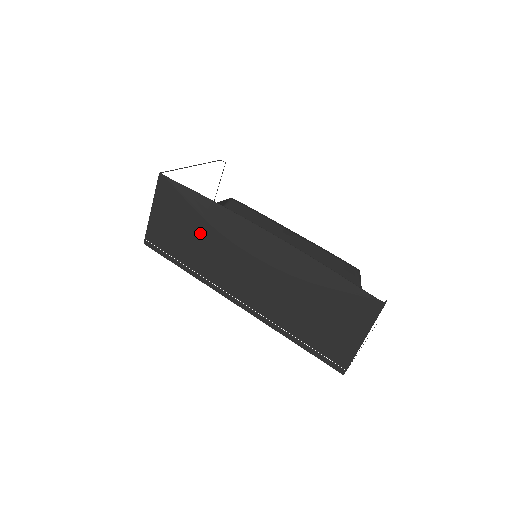
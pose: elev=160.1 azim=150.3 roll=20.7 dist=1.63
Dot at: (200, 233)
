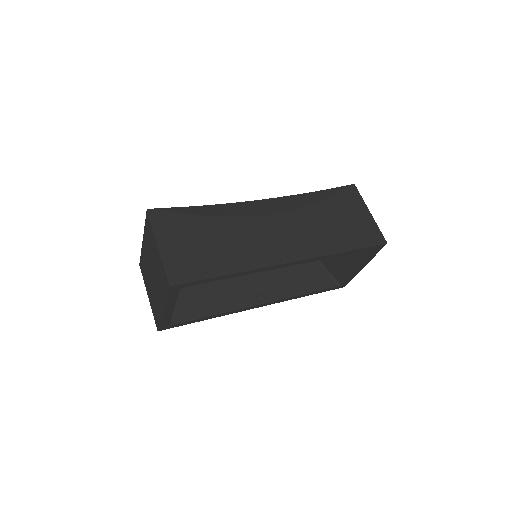
Dot at: (220, 230)
